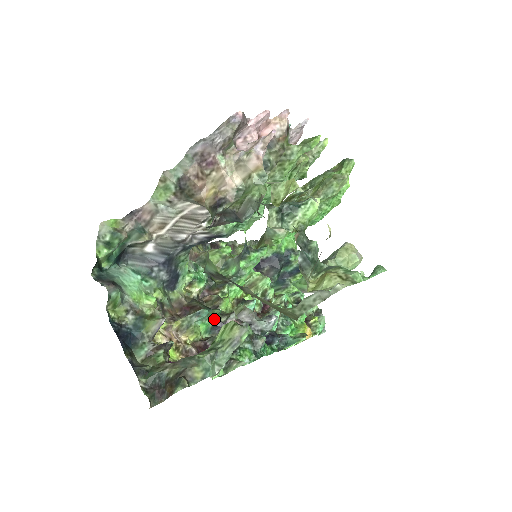
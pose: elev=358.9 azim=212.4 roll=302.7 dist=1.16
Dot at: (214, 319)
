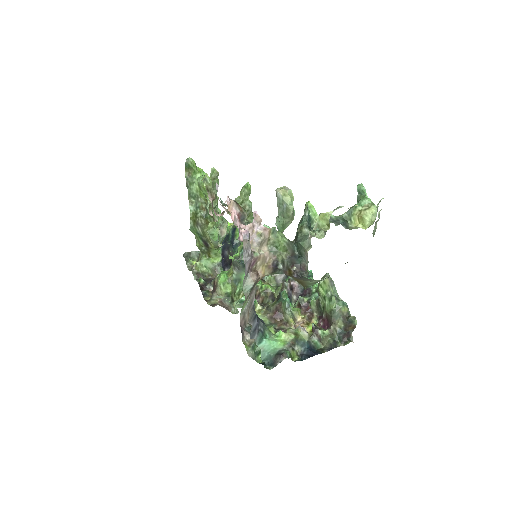
Dot at: (287, 297)
